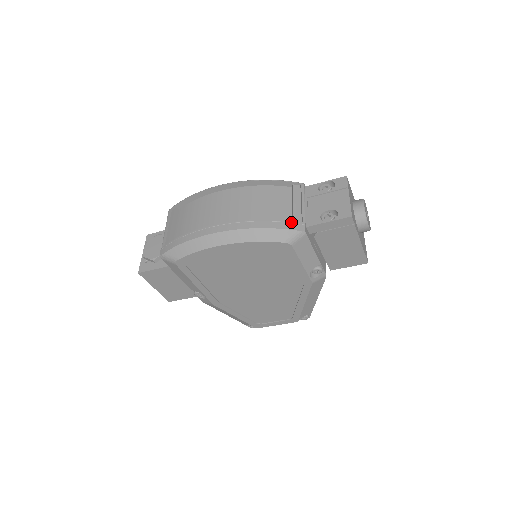
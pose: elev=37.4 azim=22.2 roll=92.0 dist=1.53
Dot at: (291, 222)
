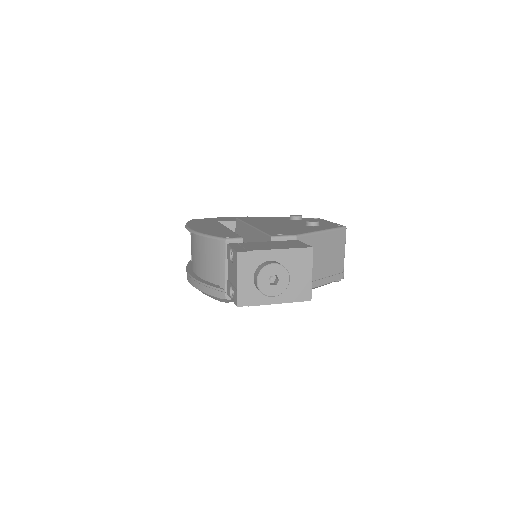
Dot at: (216, 289)
